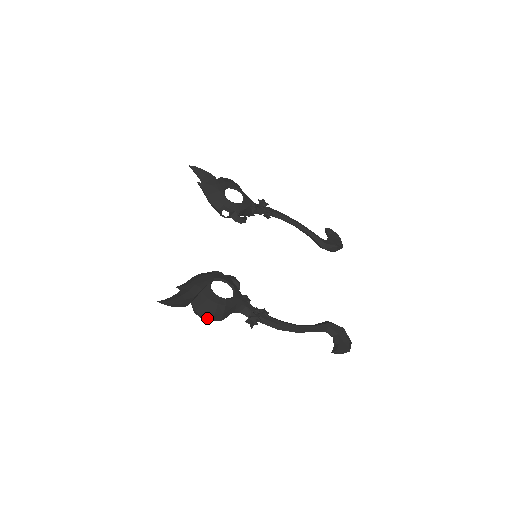
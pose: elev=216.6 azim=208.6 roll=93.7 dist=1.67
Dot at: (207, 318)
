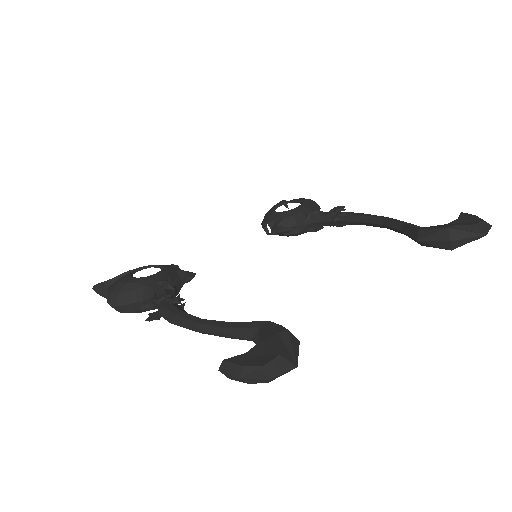
Dot at: (108, 302)
